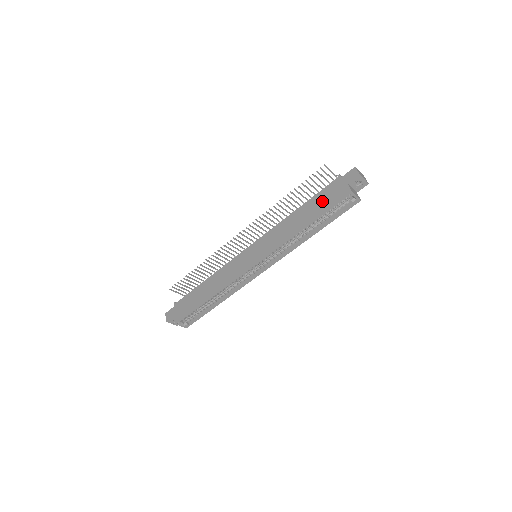
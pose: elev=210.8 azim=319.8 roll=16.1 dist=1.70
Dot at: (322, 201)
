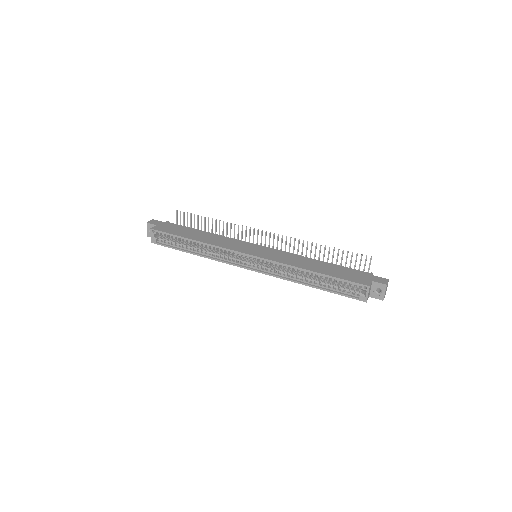
Dot at: (343, 272)
